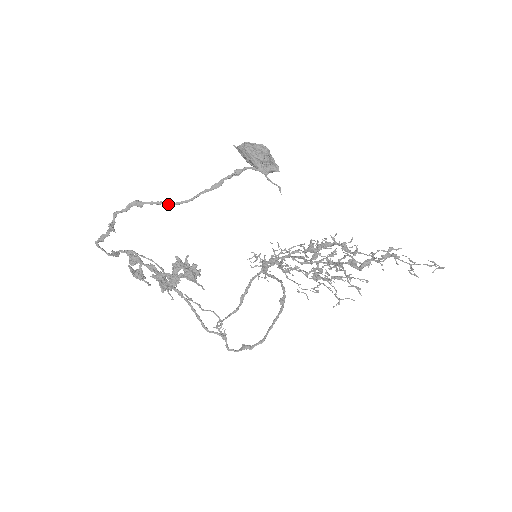
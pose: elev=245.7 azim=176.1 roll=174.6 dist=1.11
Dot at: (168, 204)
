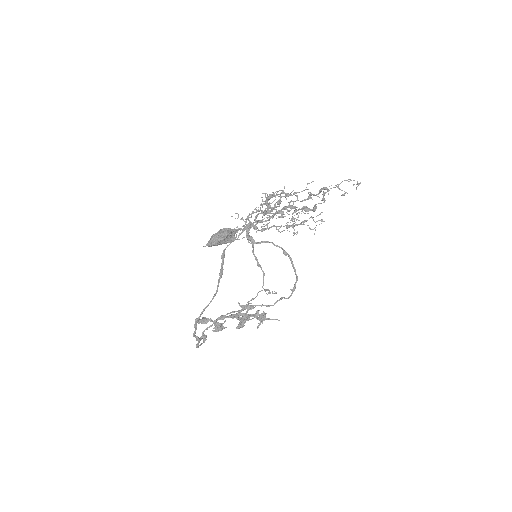
Dot at: occluded
